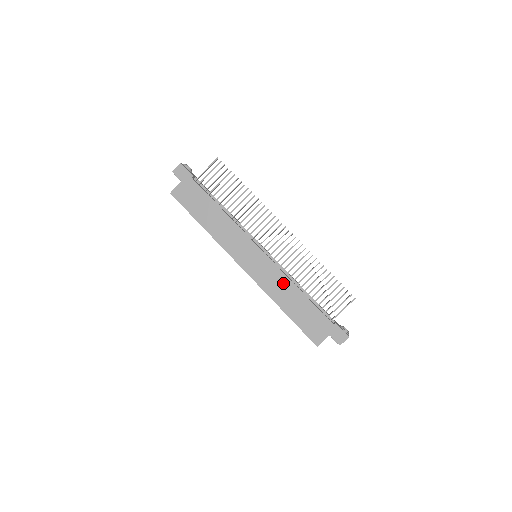
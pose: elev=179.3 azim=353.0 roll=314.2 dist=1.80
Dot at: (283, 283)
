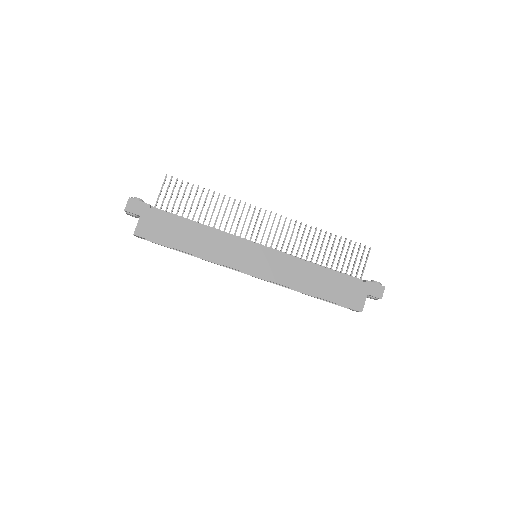
Dot at: (298, 268)
